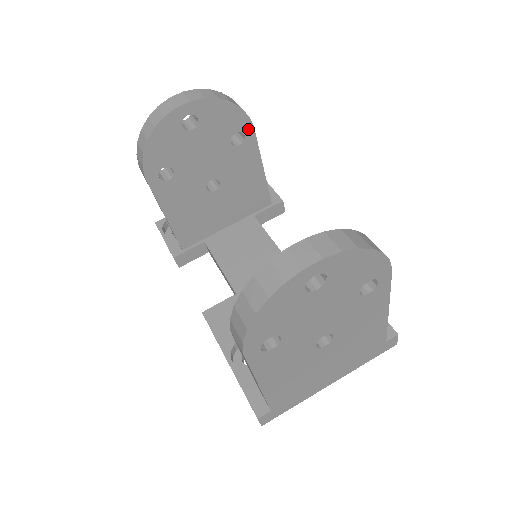
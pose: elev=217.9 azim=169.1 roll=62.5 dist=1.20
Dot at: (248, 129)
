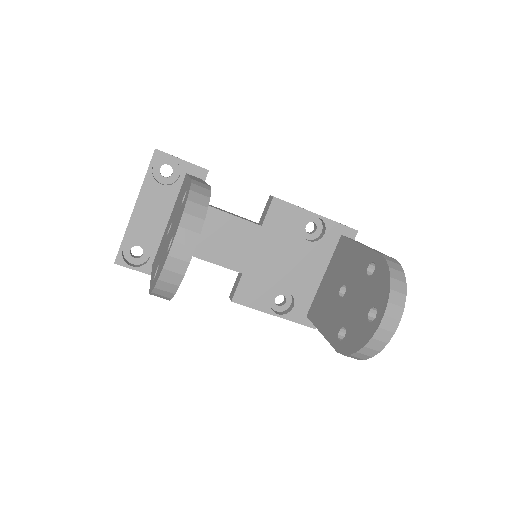
Dot at: occluded
